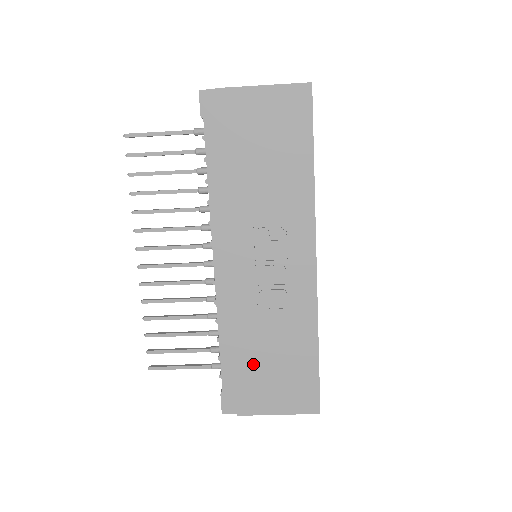
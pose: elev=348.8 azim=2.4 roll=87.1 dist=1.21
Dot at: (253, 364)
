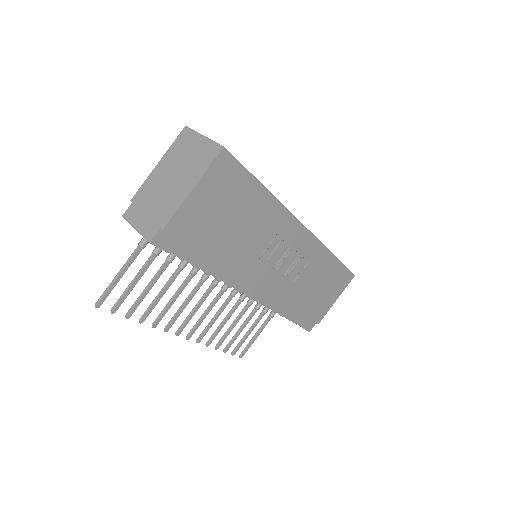
Dot at: (310, 302)
